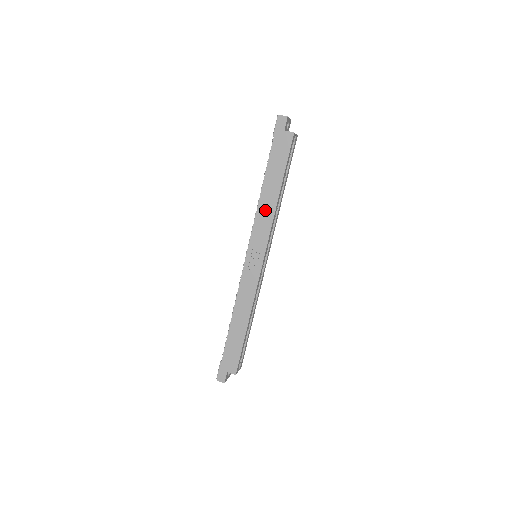
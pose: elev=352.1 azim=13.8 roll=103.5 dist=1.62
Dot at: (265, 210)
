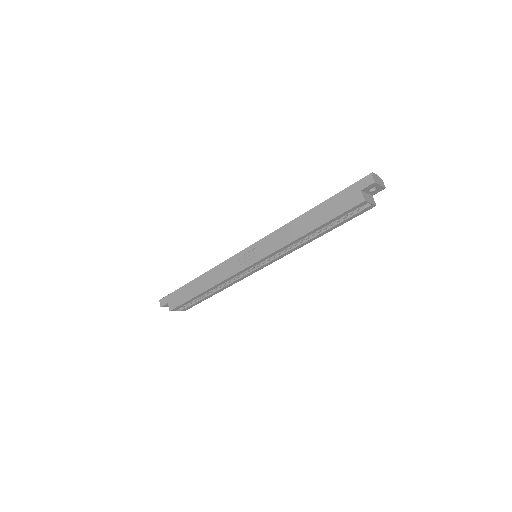
Dot at: (288, 233)
